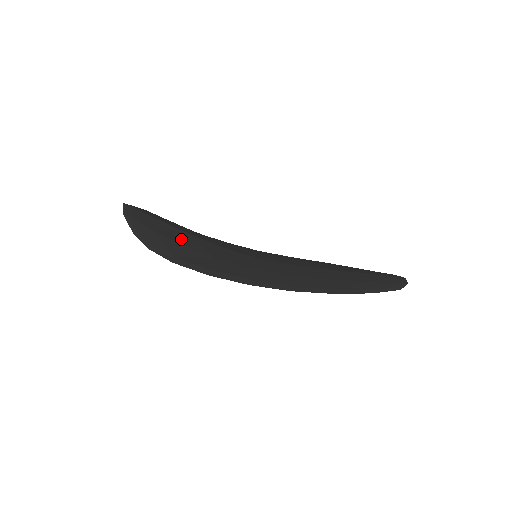
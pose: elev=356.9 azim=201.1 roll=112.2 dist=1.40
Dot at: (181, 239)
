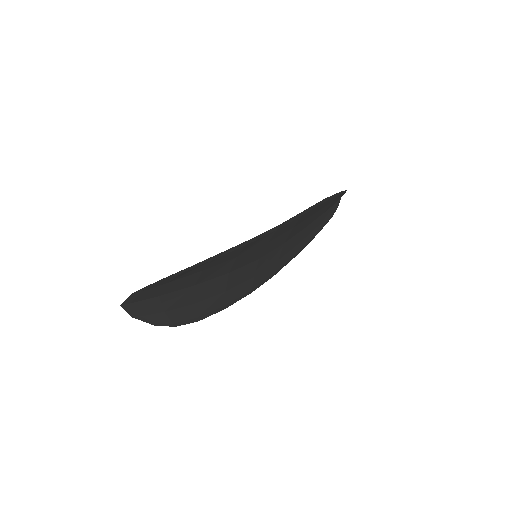
Dot at: (197, 274)
